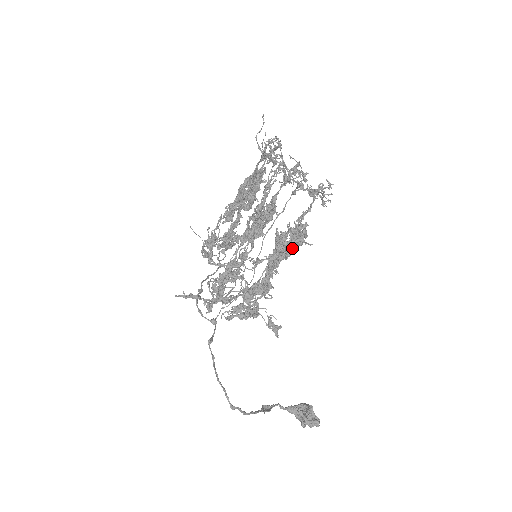
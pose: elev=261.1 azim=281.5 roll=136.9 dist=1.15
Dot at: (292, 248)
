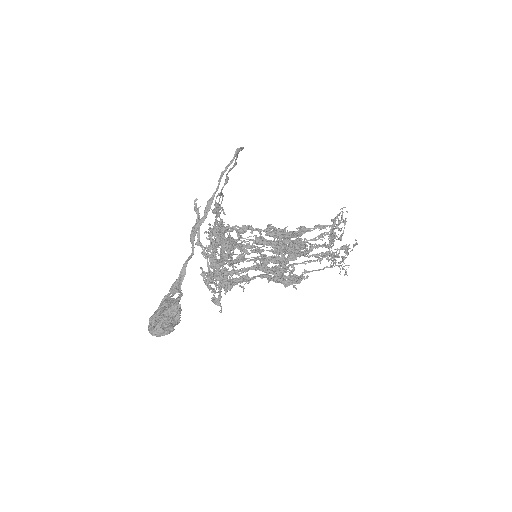
Dot at: (302, 251)
